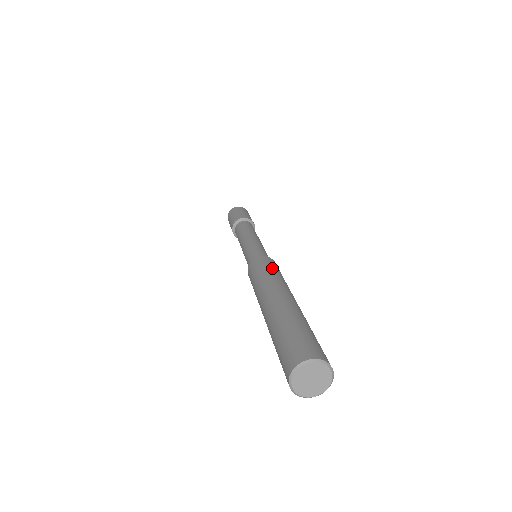
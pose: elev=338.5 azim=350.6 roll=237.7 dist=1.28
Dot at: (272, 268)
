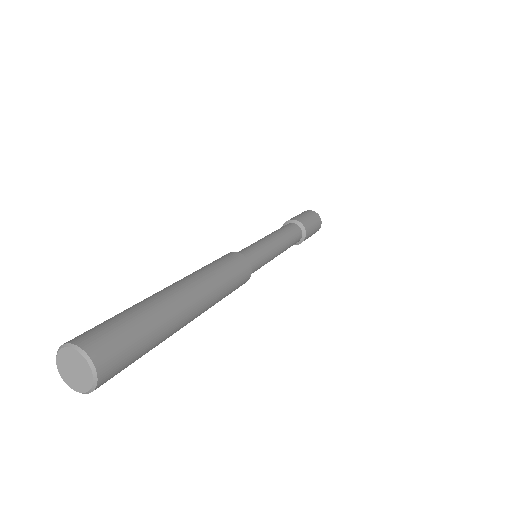
Dot at: (214, 262)
